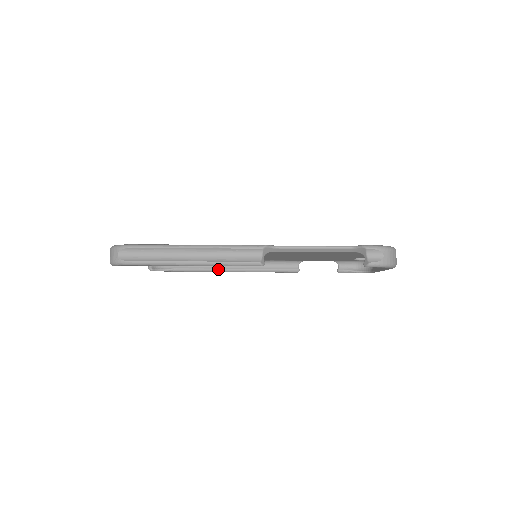
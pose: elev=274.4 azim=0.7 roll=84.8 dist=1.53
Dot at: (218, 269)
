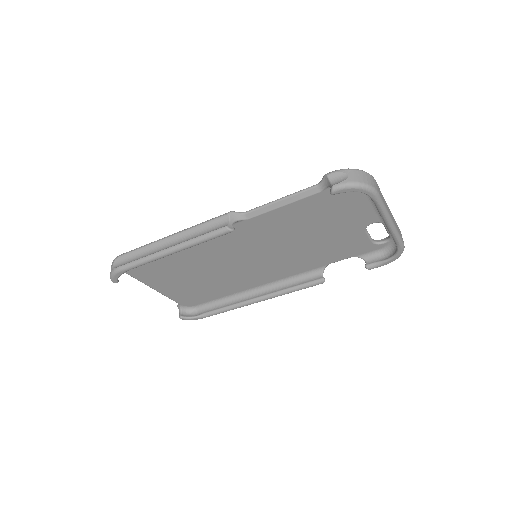
Dot at: (243, 302)
